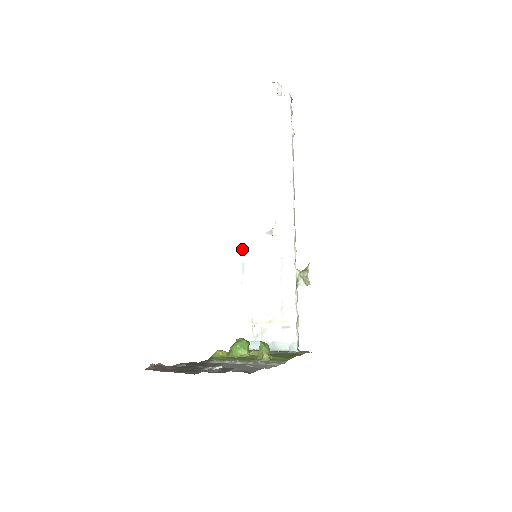
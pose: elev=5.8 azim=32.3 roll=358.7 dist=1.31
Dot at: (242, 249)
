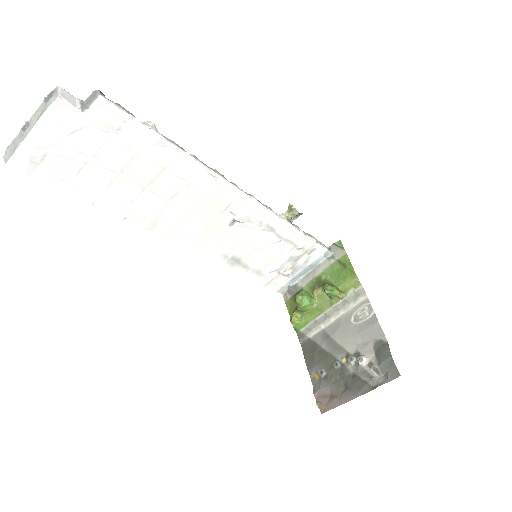
Dot at: (219, 253)
